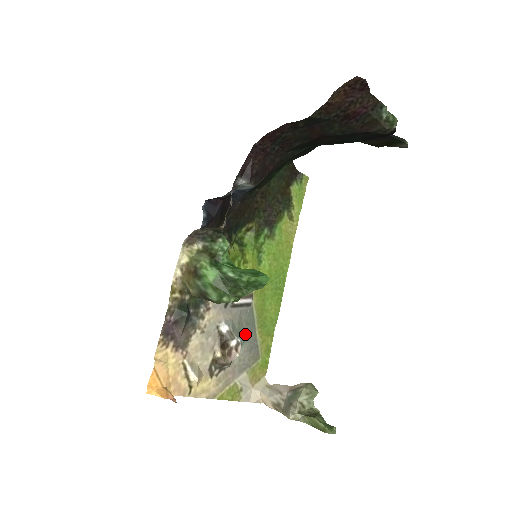
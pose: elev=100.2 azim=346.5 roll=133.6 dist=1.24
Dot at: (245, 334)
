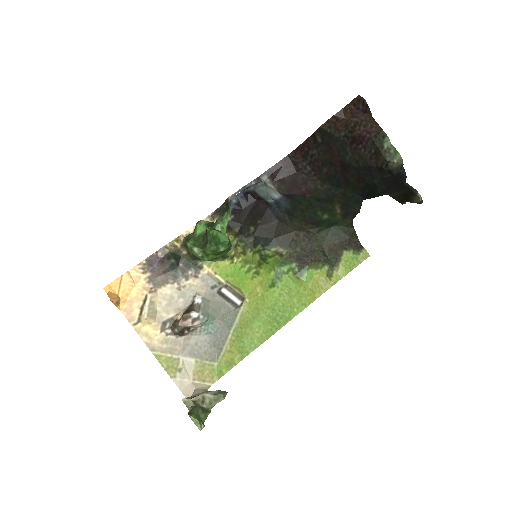
Dot at: (216, 327)
